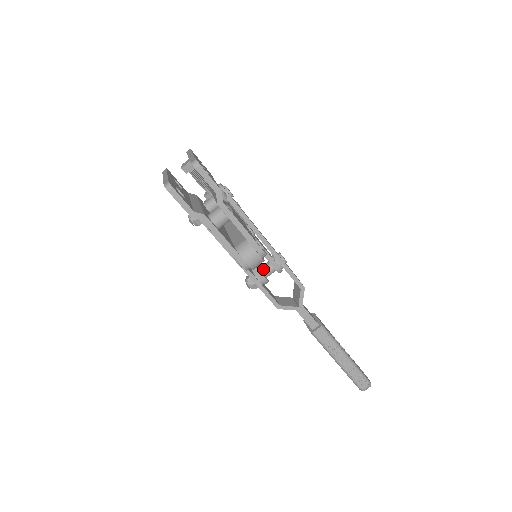
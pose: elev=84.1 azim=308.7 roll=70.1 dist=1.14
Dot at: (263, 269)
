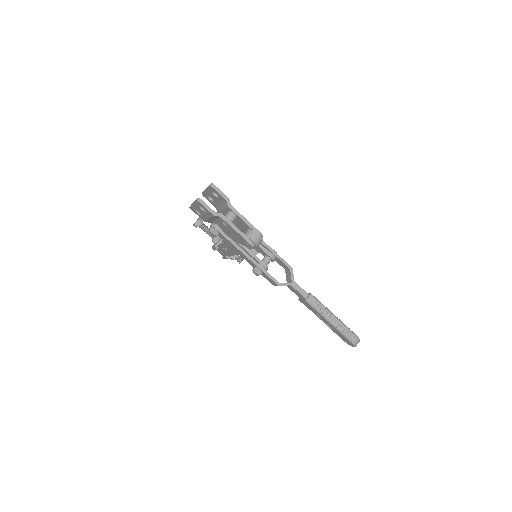
Dot at: (263, 260)
